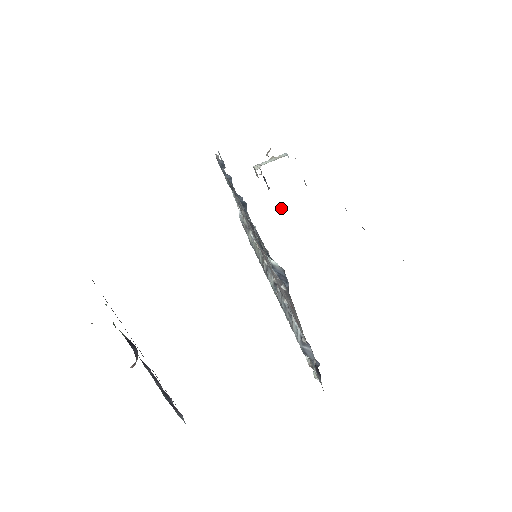
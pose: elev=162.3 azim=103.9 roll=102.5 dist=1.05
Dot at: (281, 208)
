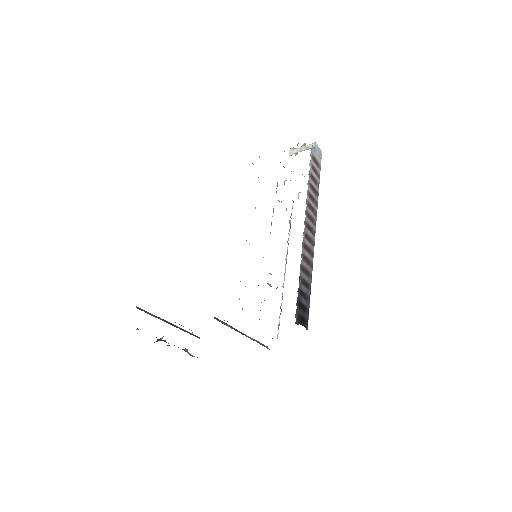
Dot at: occluded
